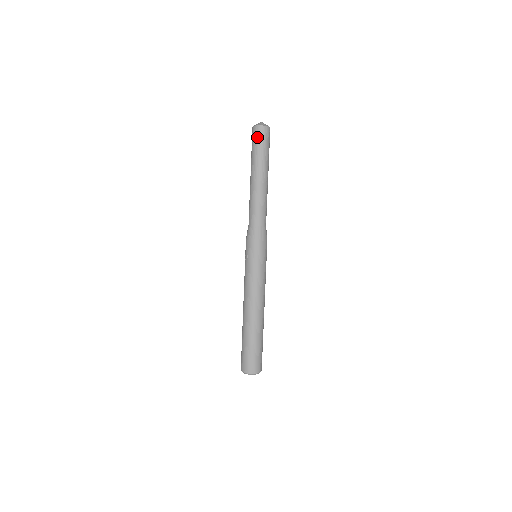
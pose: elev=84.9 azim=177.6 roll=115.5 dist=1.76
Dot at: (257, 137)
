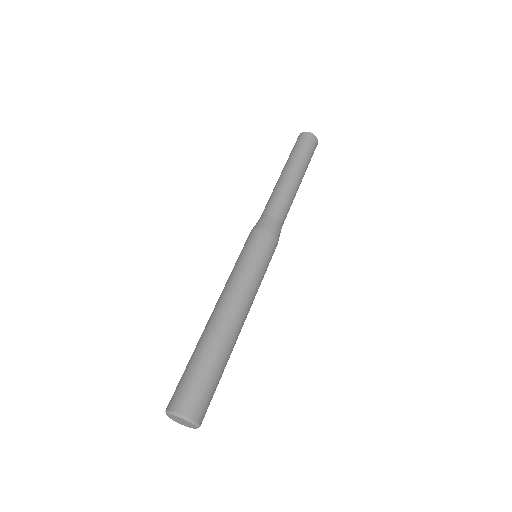
Dot at: (295, 144)
